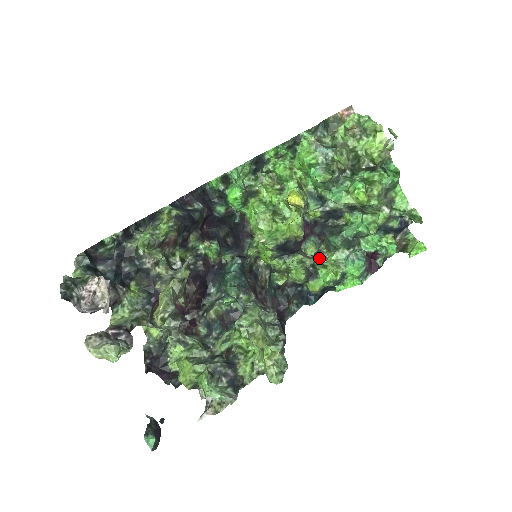
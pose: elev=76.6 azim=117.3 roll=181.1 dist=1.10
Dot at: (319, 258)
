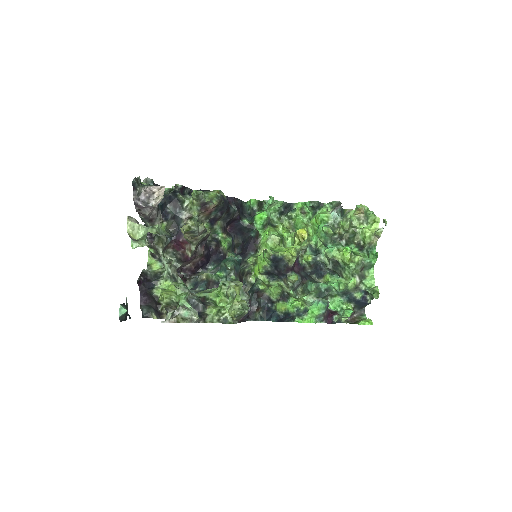
Dot at: (294, 293)
